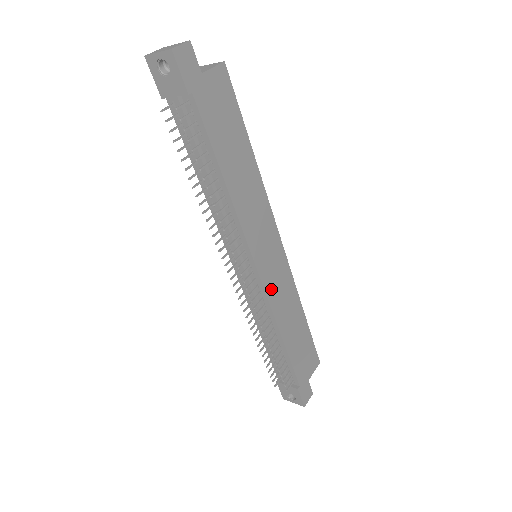
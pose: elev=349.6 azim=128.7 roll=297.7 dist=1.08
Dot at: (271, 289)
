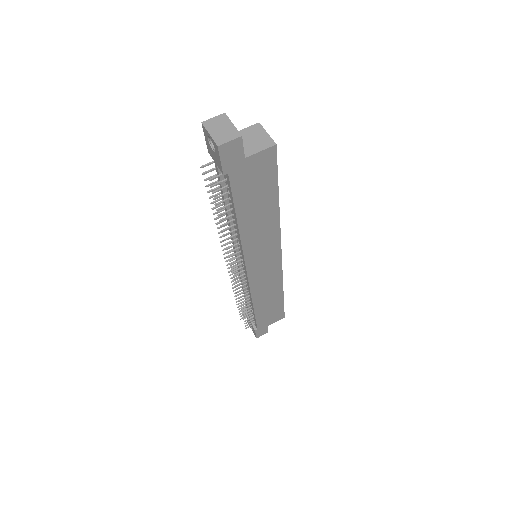
Dot at: (256, 282)
